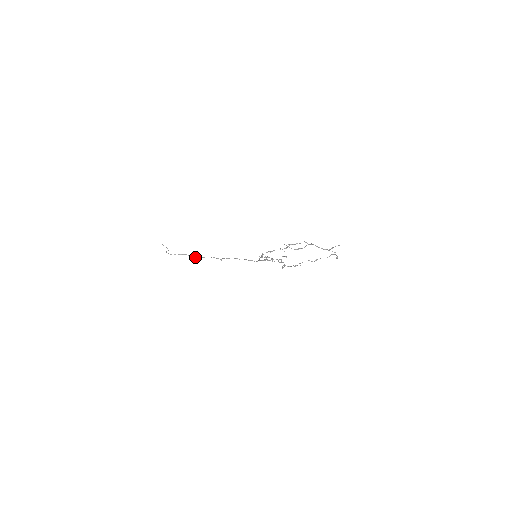
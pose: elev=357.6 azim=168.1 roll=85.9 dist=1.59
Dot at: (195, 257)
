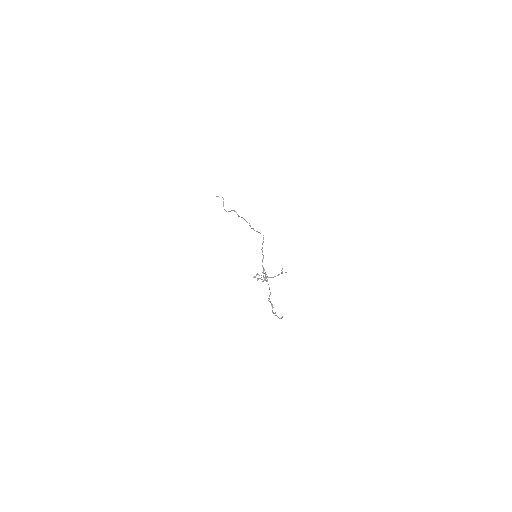
Dot at: (238, 216)
